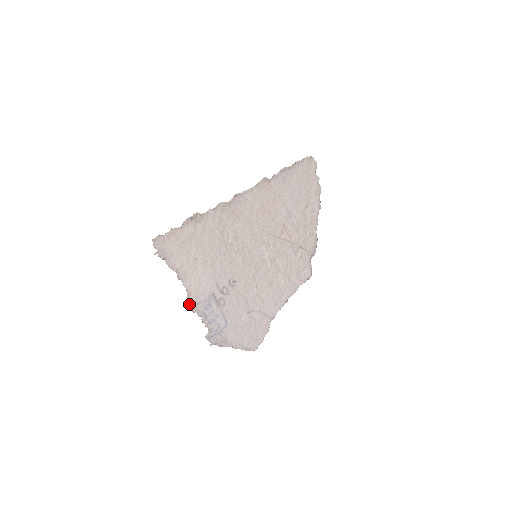
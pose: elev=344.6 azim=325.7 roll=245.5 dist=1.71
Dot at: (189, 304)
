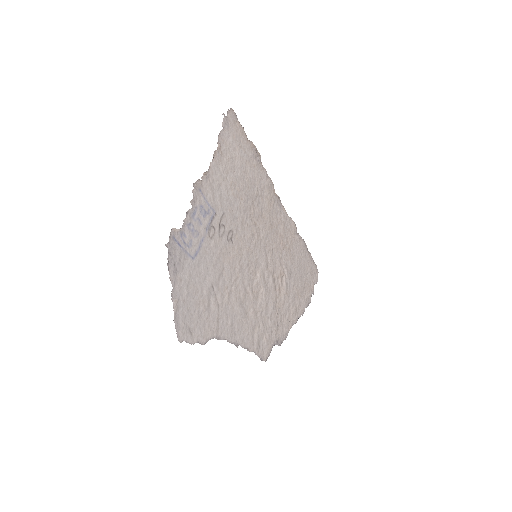
Dot at: (198, 180)
